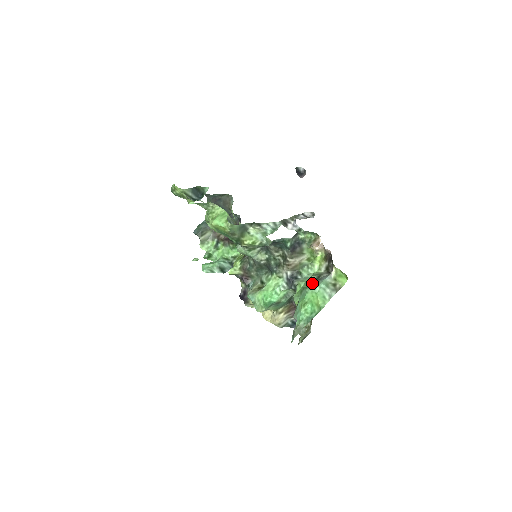
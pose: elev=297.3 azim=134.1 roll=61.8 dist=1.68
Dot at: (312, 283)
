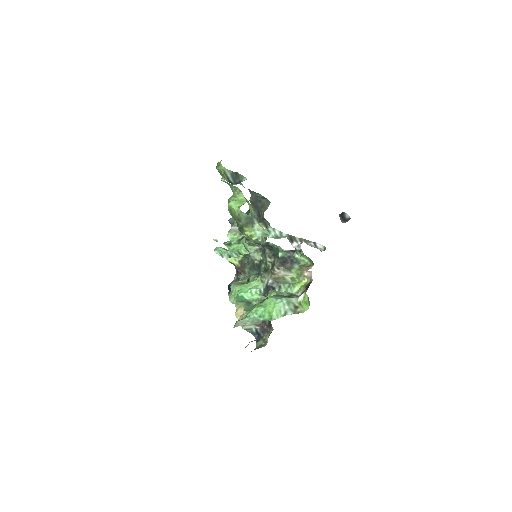
Dot at: (279, 296)
